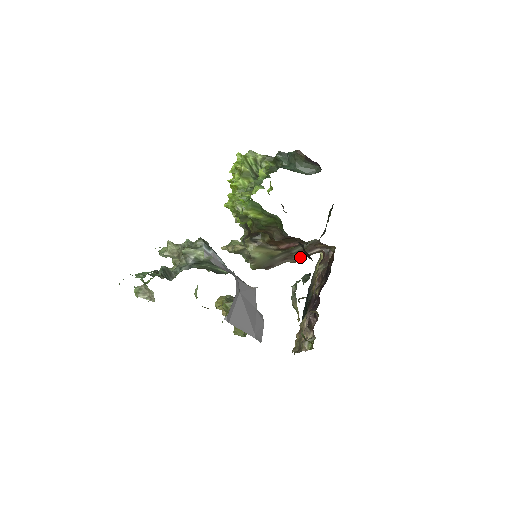
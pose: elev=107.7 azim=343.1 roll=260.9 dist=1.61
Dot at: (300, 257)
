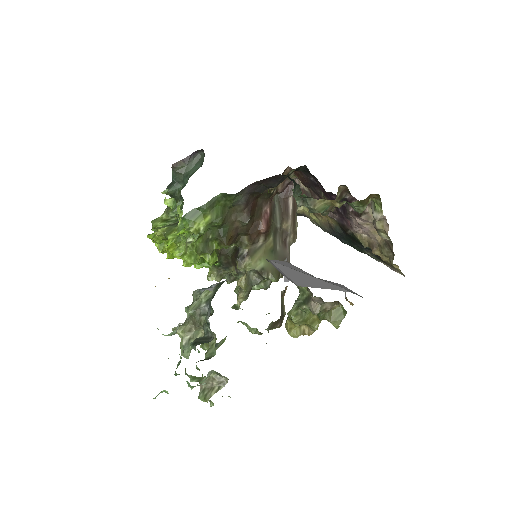
Dot at: (290, 225)
